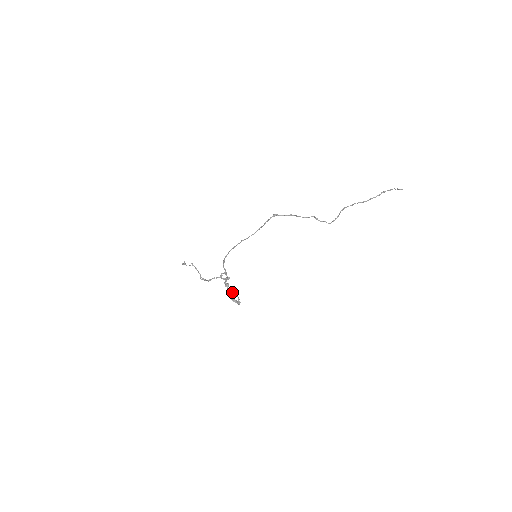
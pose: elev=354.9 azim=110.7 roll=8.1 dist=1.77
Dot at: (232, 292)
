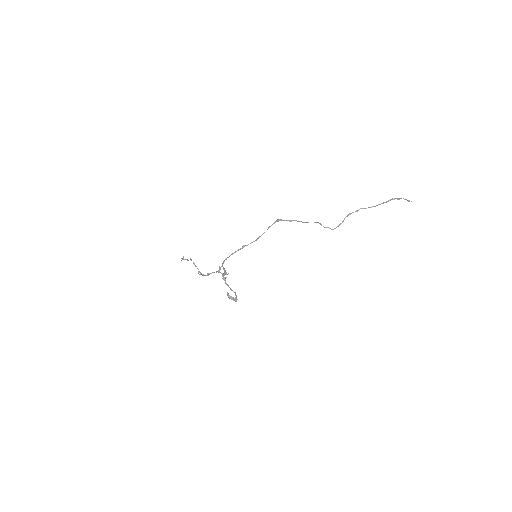
Dot at: occluded
